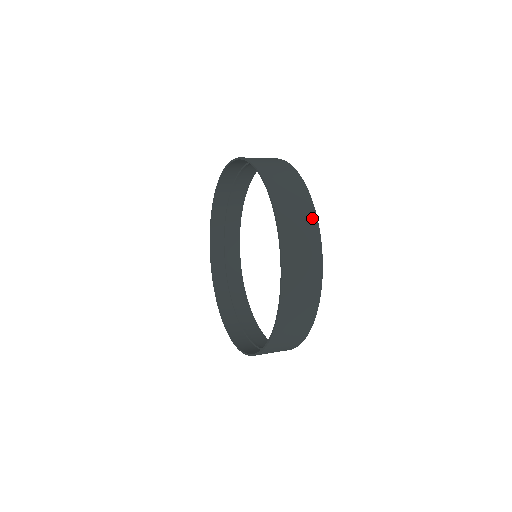
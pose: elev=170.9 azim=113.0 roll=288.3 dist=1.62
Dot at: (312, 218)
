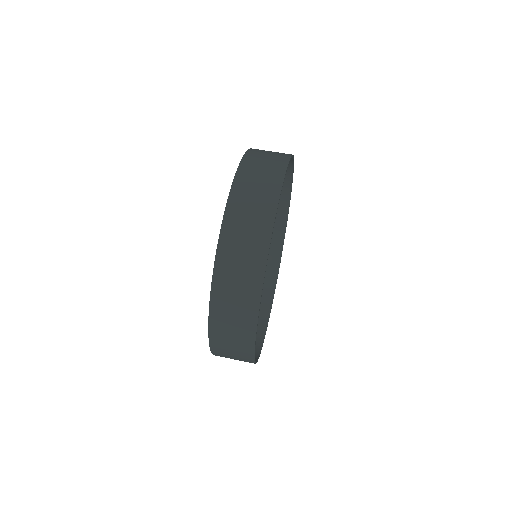
Dot at: occluded
